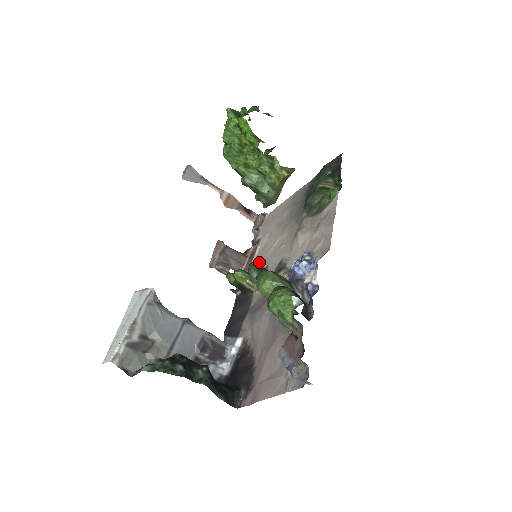
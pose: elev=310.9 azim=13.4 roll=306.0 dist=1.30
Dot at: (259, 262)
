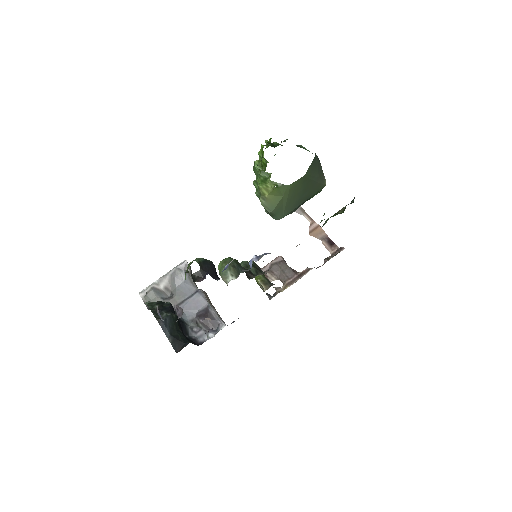
Dot at: occluded
